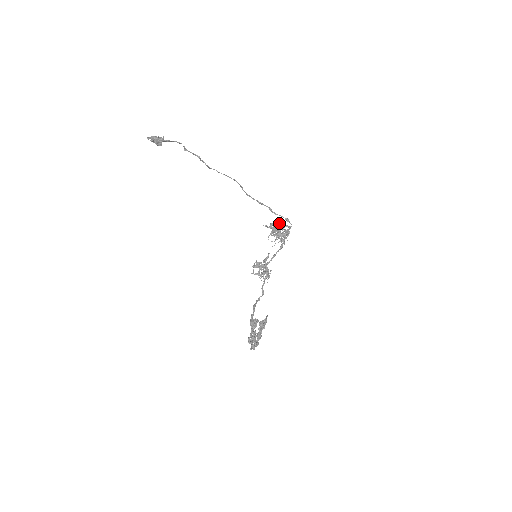
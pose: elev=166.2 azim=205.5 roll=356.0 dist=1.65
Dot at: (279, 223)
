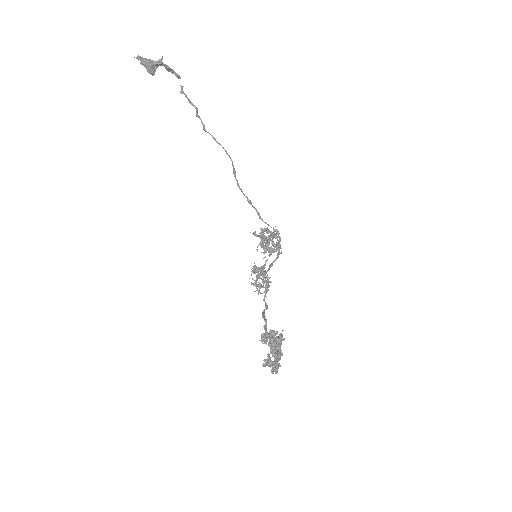
Dot at: occluded
